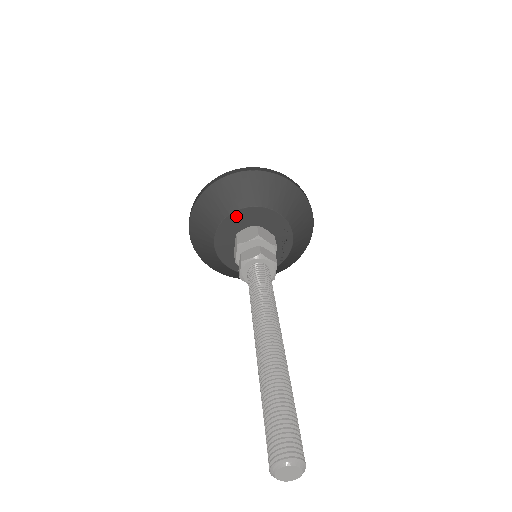
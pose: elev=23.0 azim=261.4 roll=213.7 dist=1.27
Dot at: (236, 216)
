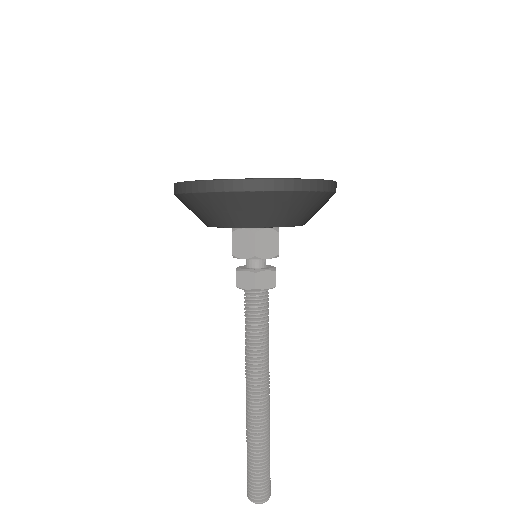
Dot at: occluded
